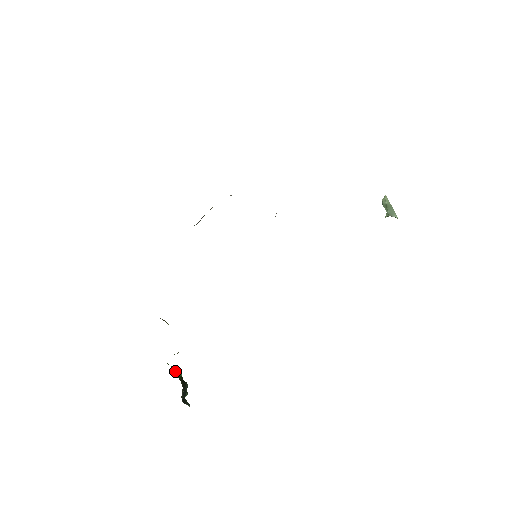
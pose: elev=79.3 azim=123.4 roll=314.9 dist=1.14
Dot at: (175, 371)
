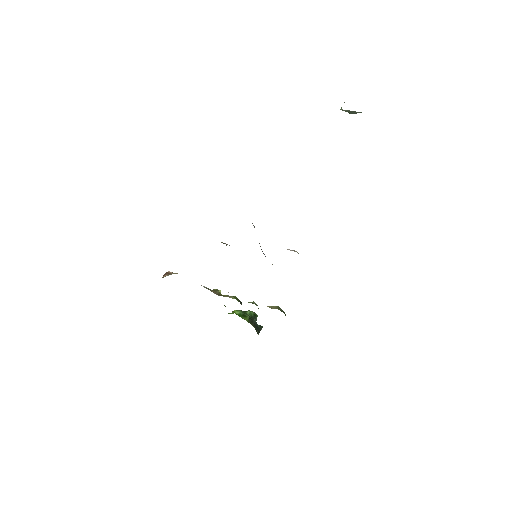
Dot at: (244, 319)
